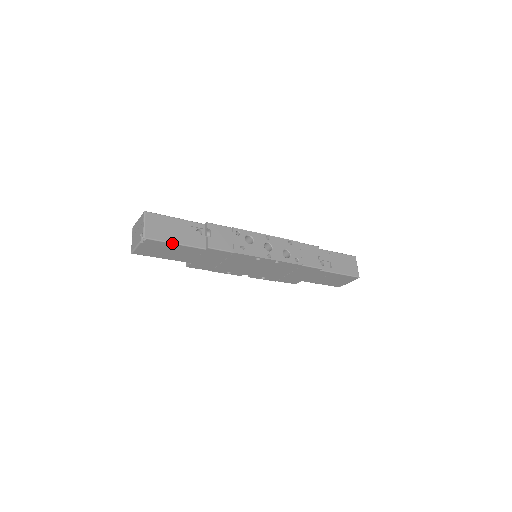
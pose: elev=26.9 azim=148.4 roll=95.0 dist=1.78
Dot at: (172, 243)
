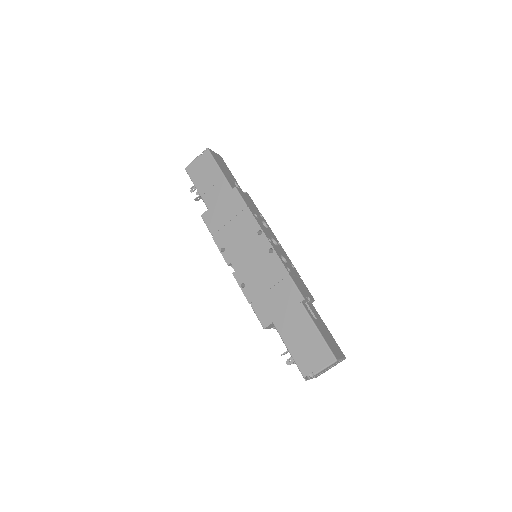
Dot at: (218, 165)
